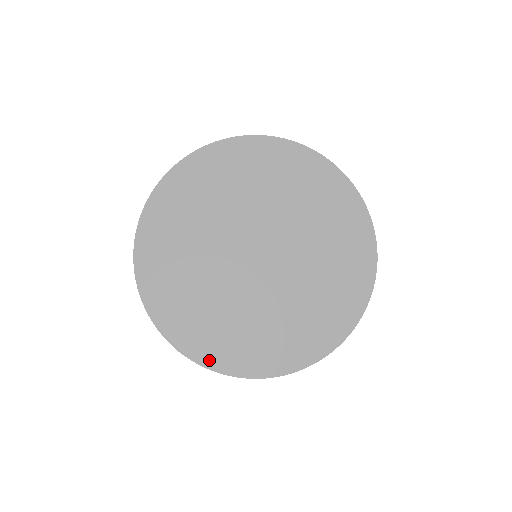
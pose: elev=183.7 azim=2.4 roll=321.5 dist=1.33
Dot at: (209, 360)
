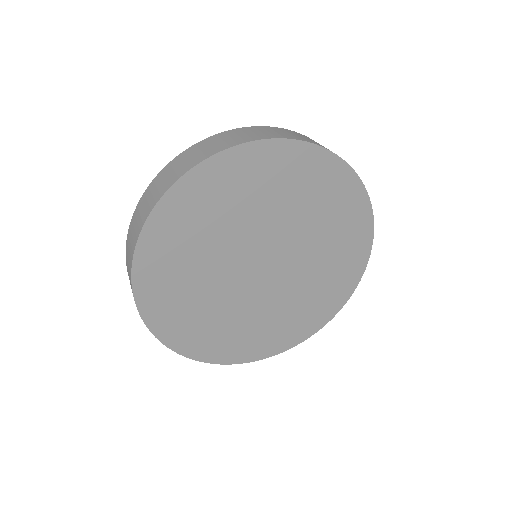
Dot at: (227, 358)
